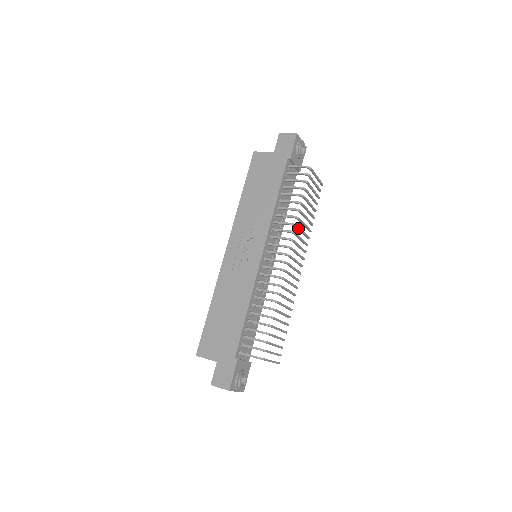
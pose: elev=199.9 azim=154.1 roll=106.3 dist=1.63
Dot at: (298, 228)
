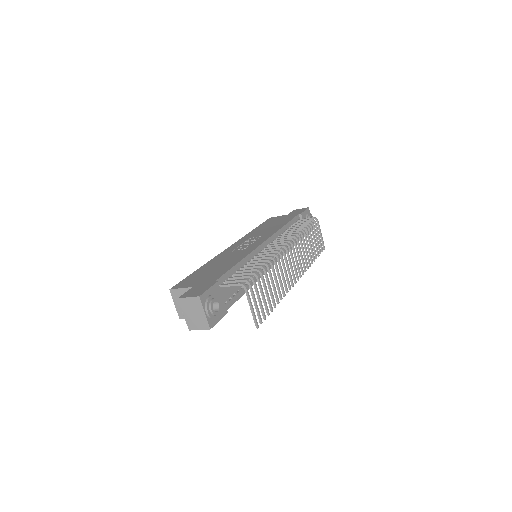
Dot at: (301, 241)
